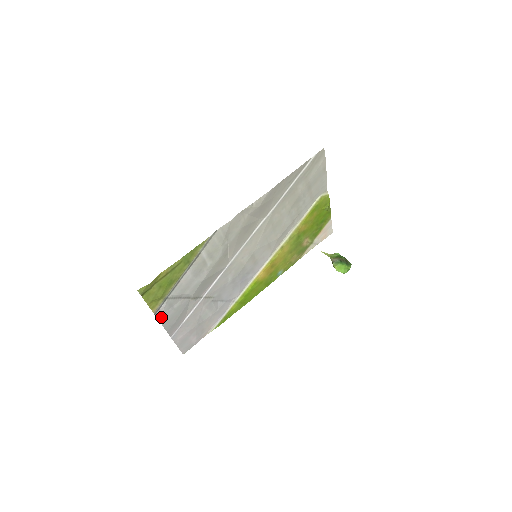
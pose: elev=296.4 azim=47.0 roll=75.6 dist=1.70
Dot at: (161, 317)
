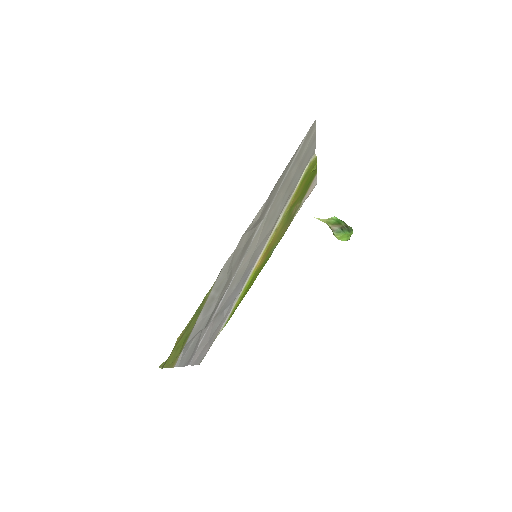
Dot at: (180, 363)
